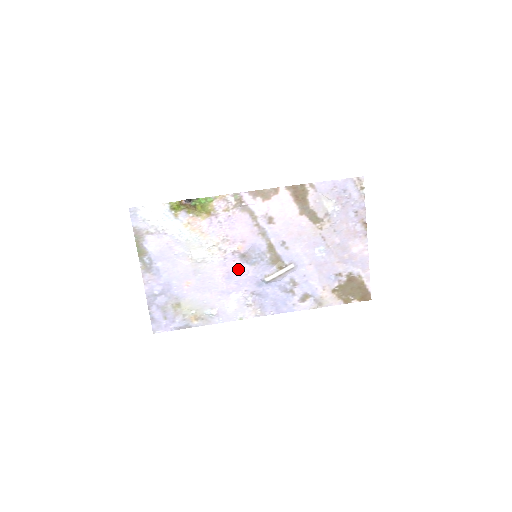
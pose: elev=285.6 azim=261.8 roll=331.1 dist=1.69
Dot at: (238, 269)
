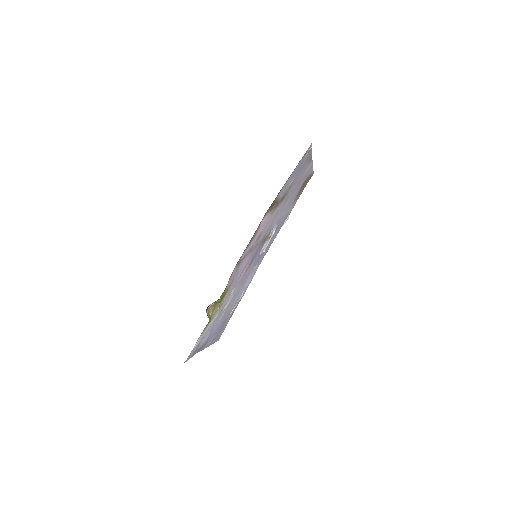
Dot at: occluded
